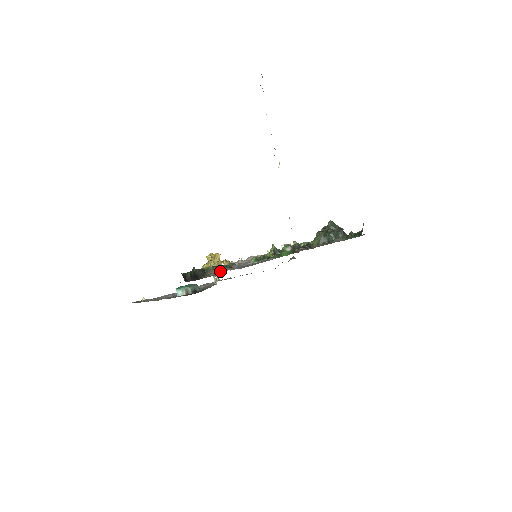
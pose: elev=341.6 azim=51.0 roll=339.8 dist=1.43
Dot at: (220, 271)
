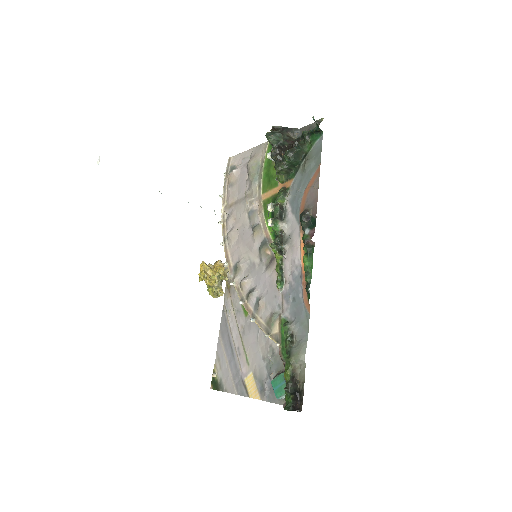
Dot at: (301, 362)
